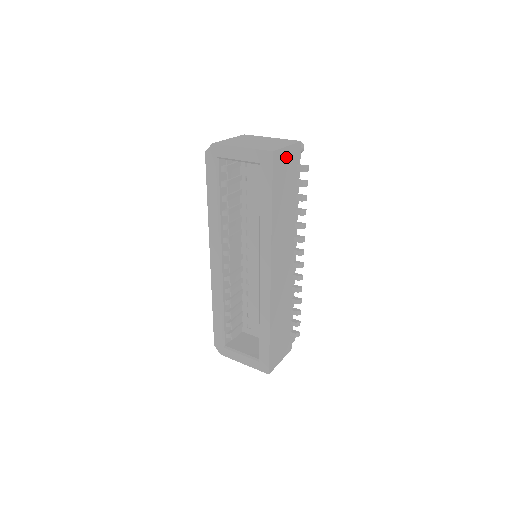
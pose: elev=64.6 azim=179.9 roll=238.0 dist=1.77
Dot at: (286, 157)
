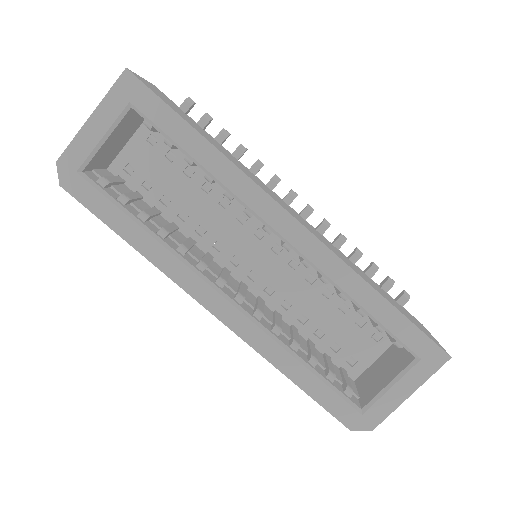
Dot at: occluded
